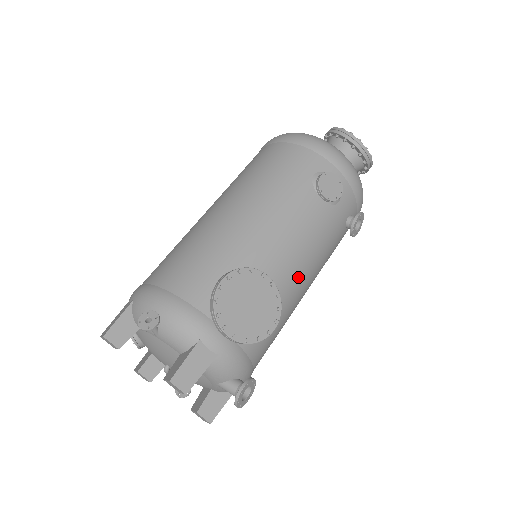
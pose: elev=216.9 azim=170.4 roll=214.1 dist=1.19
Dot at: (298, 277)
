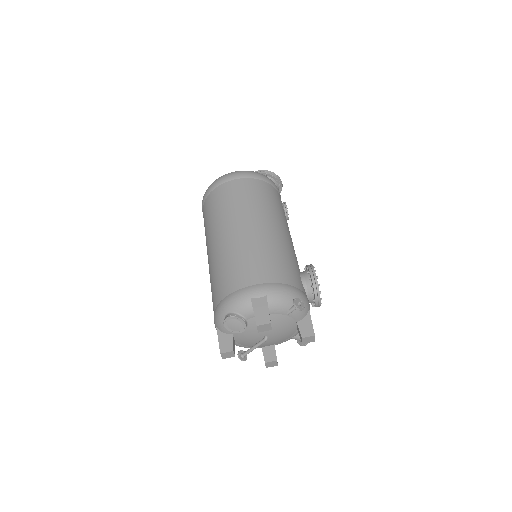
Dot at: occluded
